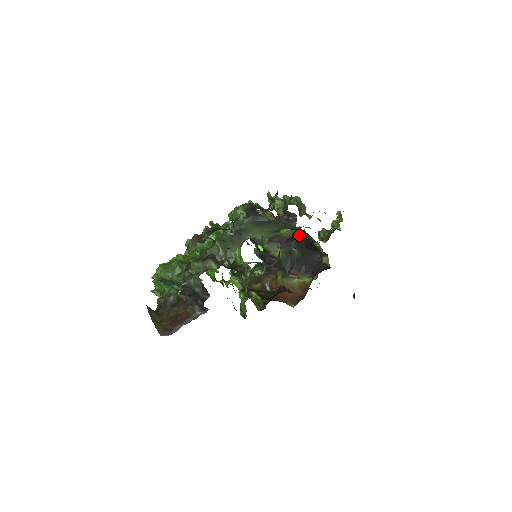
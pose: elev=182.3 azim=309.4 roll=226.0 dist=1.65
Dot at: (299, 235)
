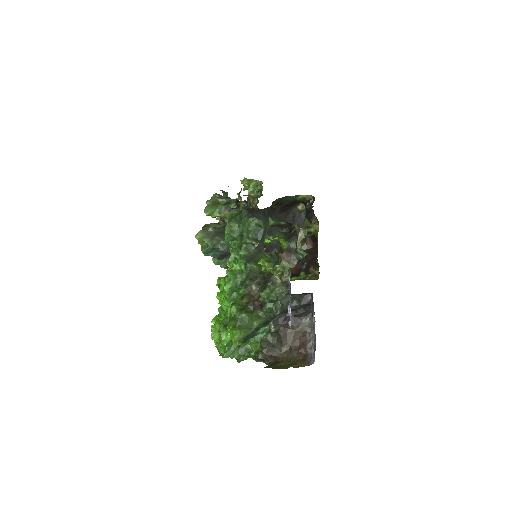
Dot at: occluded
